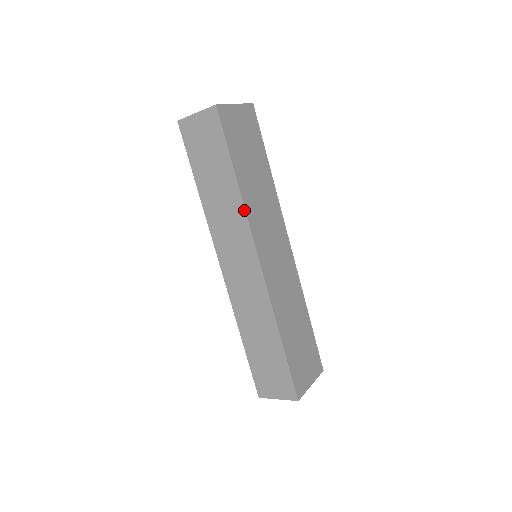
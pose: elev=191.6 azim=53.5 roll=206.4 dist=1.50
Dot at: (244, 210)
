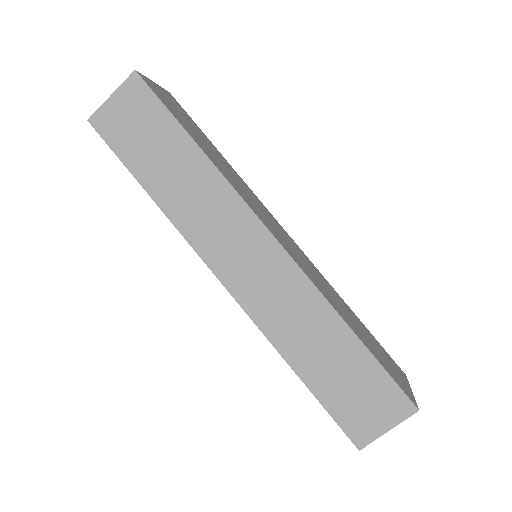
Dot at: (224, 180)
